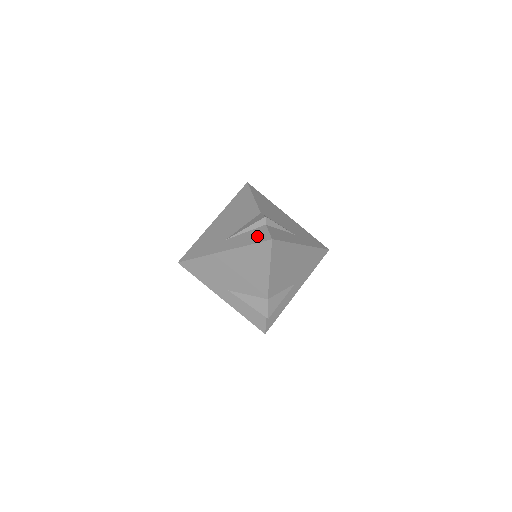
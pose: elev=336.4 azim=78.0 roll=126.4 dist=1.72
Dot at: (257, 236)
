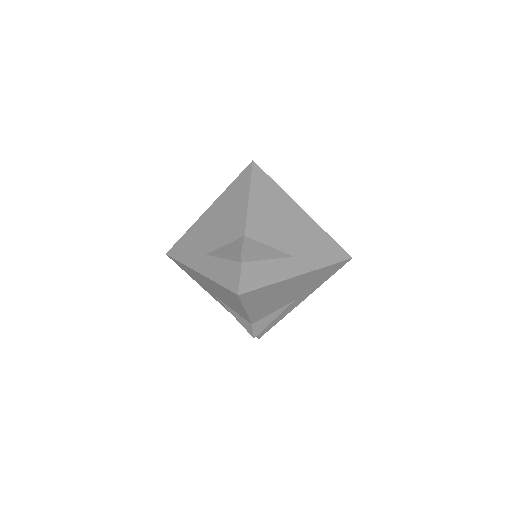
Dot at: occluded
